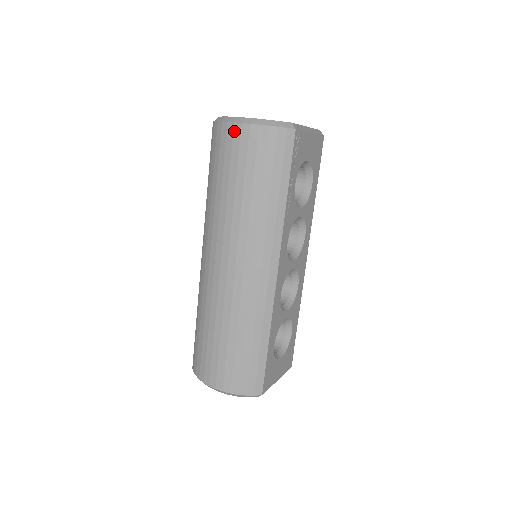
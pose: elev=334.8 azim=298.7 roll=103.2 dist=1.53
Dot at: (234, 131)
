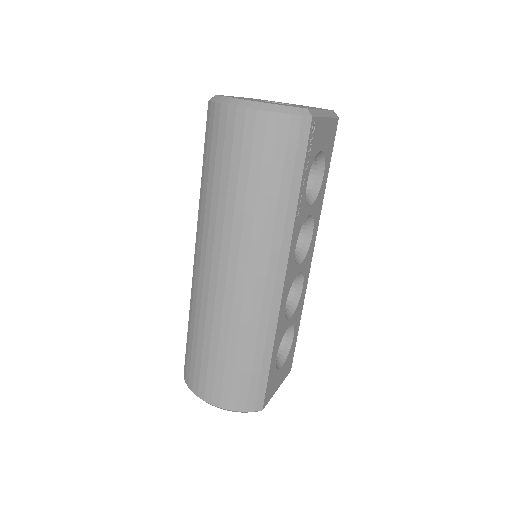
Dot at: (236, 117)
